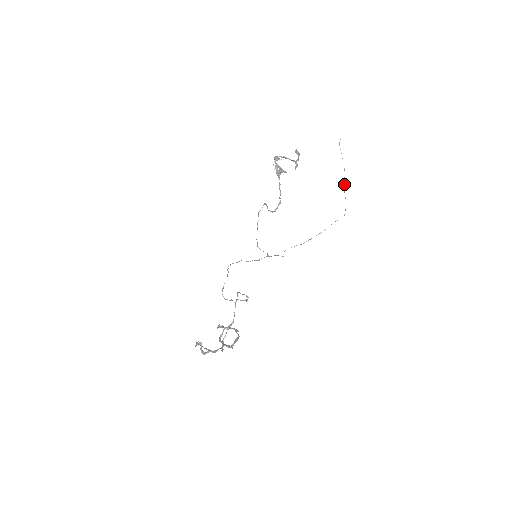
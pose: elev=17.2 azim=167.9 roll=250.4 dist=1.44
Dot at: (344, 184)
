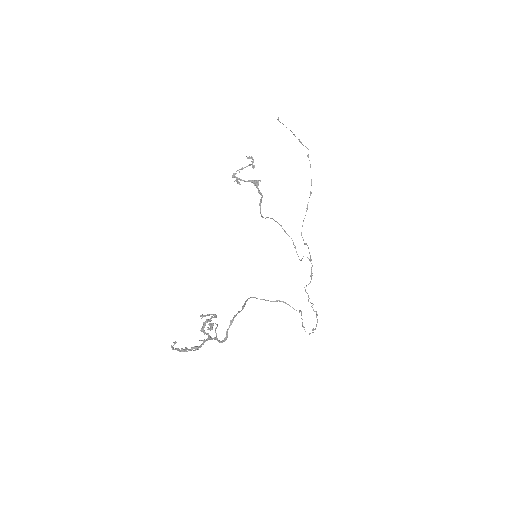
Dot at: occluded
